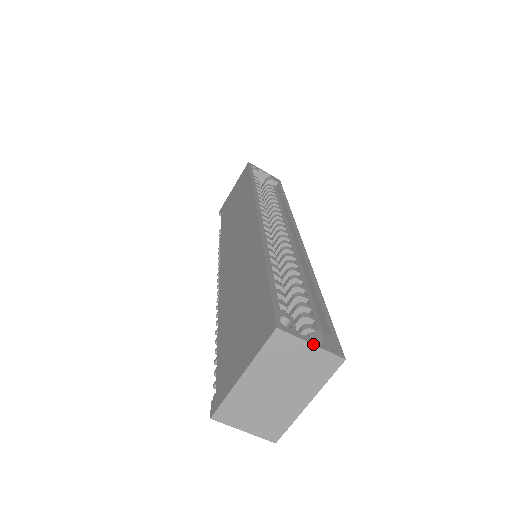
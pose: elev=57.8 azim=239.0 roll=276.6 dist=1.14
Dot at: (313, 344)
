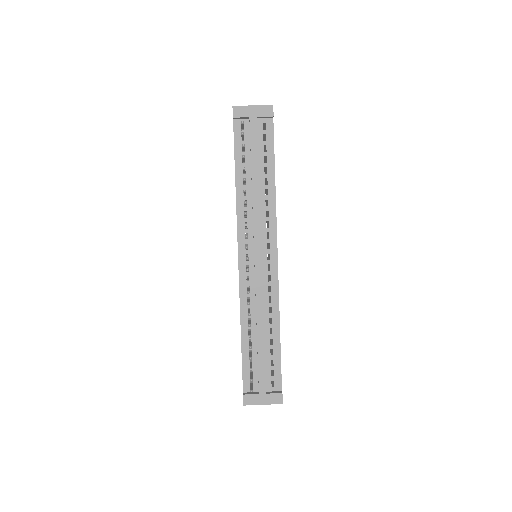
Dot at: occluded
